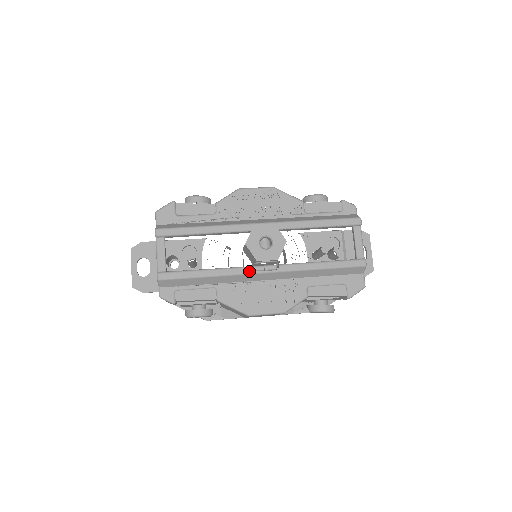
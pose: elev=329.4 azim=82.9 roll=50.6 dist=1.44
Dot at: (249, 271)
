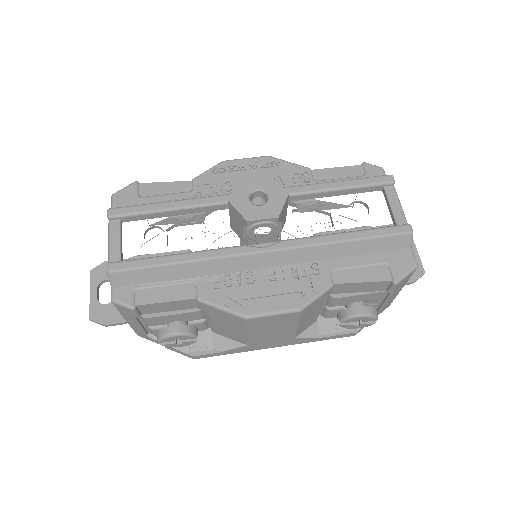
Dot at: (241, 251)
